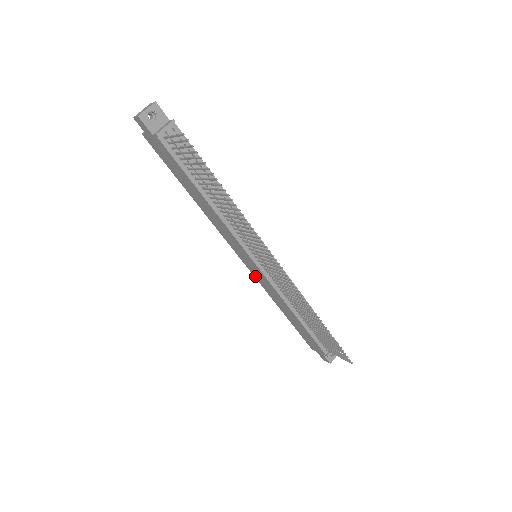
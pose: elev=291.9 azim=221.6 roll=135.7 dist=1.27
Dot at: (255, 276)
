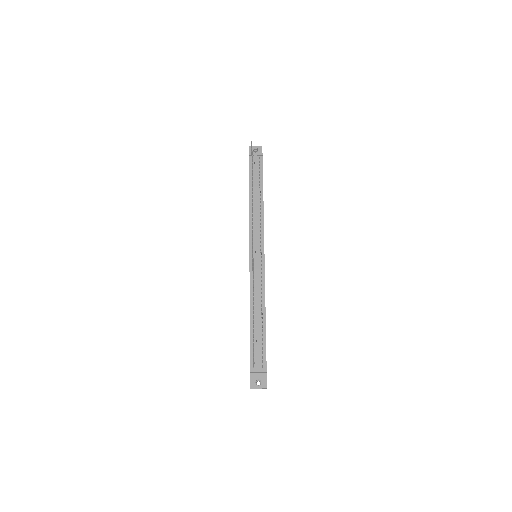
Dot at: occluded
